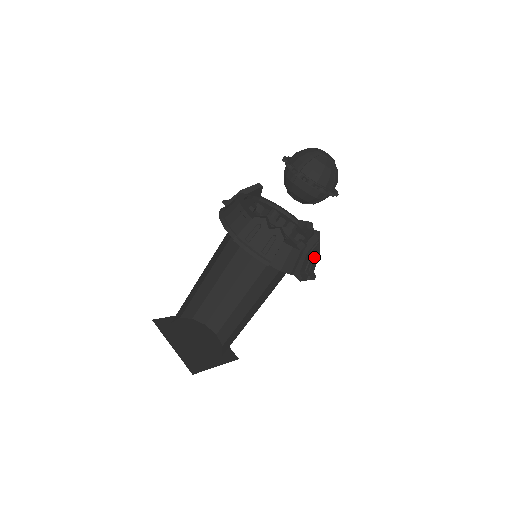
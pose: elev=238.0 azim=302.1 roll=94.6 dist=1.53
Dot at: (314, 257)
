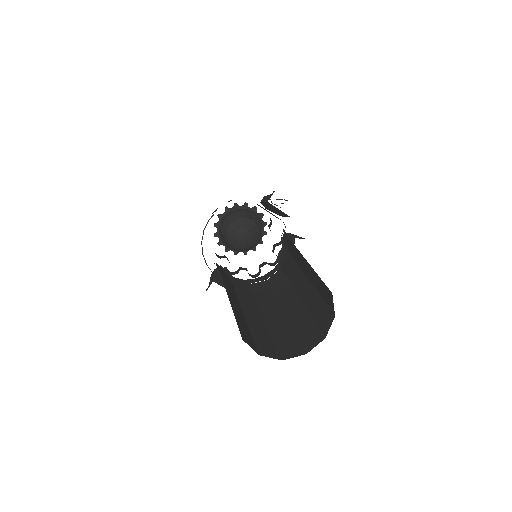
Dot at: occluded
